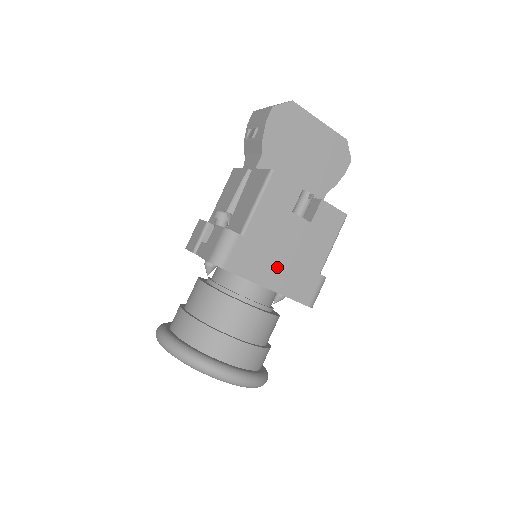
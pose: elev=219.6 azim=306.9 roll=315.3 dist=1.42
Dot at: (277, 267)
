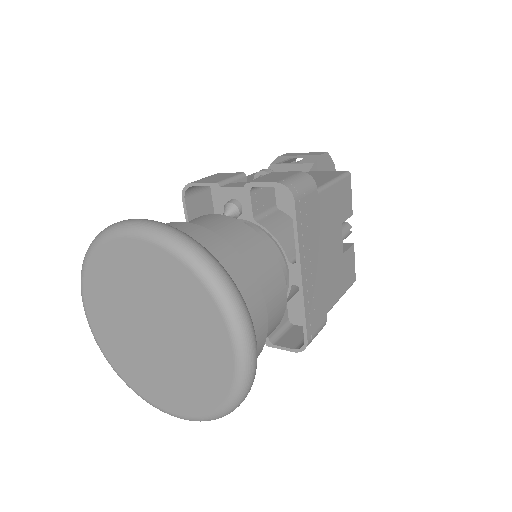
Dot at: (315, 261)
